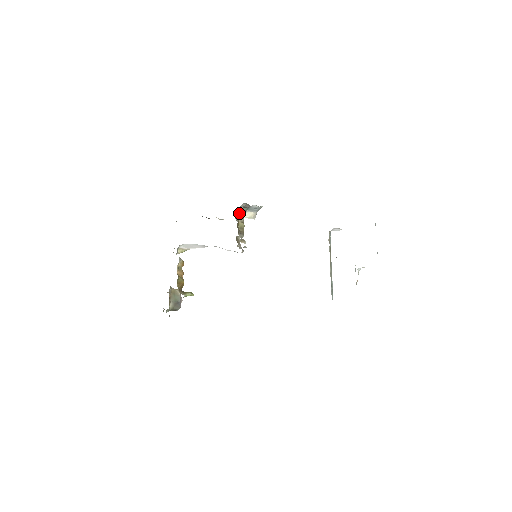
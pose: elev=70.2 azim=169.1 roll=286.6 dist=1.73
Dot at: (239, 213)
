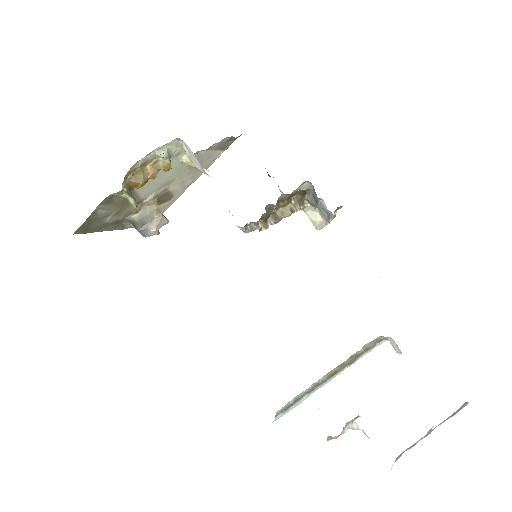
Dot at: (303, 199)
